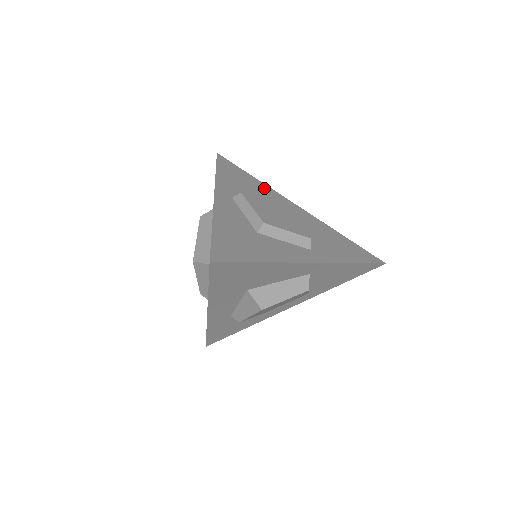
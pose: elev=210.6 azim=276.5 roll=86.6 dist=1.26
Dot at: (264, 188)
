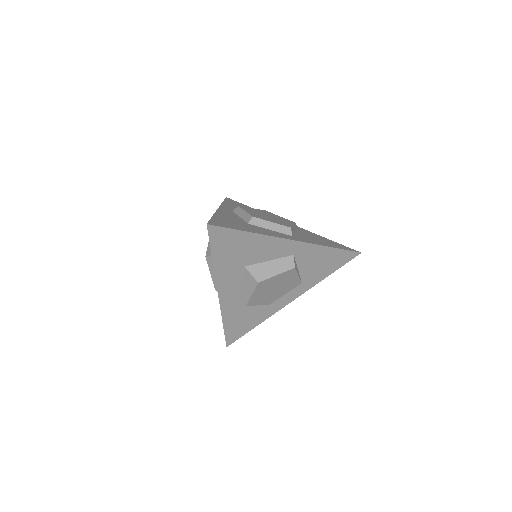
Dot at: occluded
